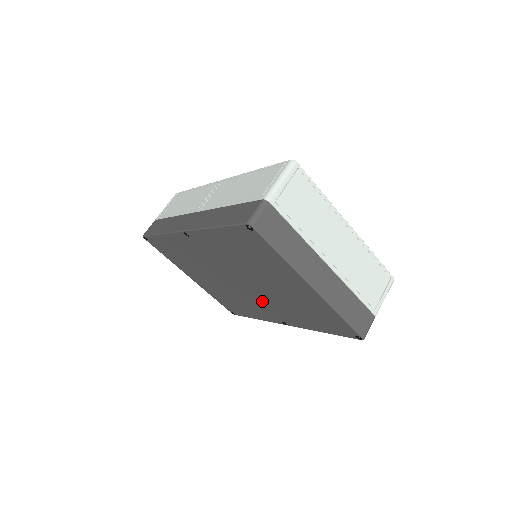
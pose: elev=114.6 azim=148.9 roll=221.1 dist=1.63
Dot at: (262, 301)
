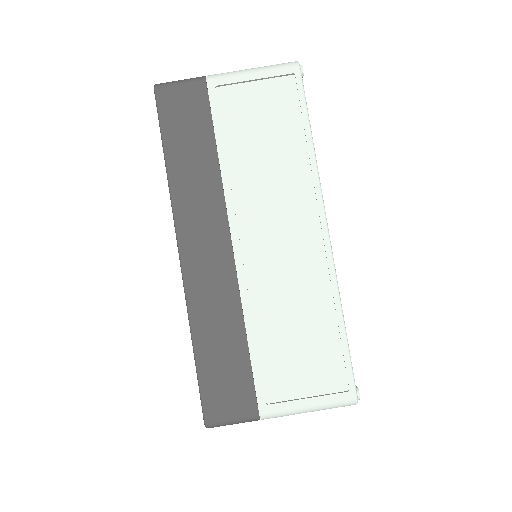
Dot at: occluded
